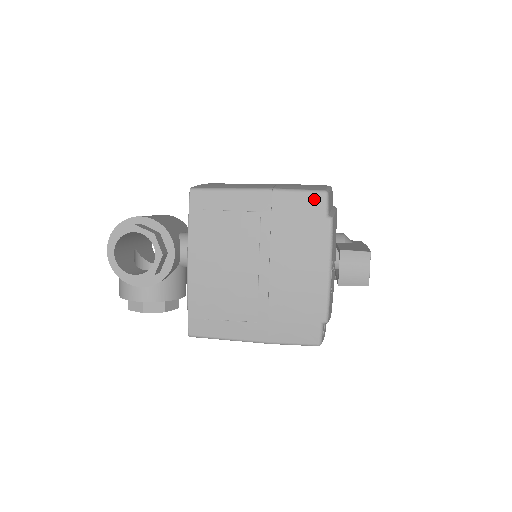
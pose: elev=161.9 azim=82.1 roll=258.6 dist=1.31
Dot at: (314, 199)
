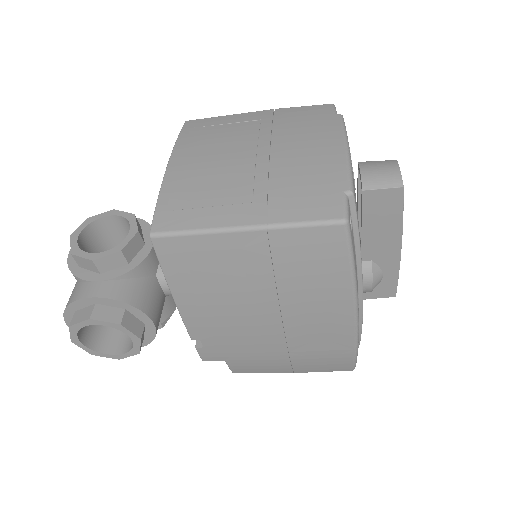
Dot at: (320, 107)
